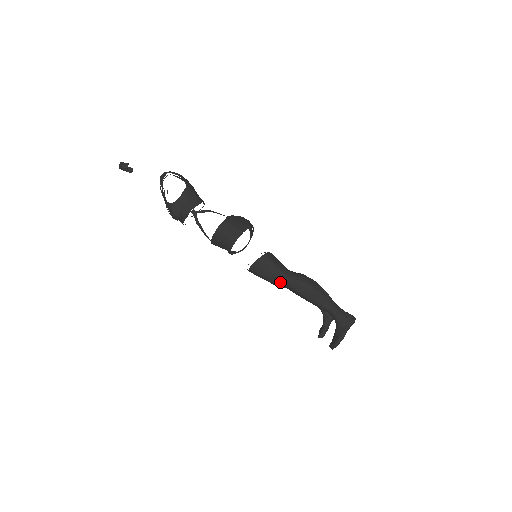
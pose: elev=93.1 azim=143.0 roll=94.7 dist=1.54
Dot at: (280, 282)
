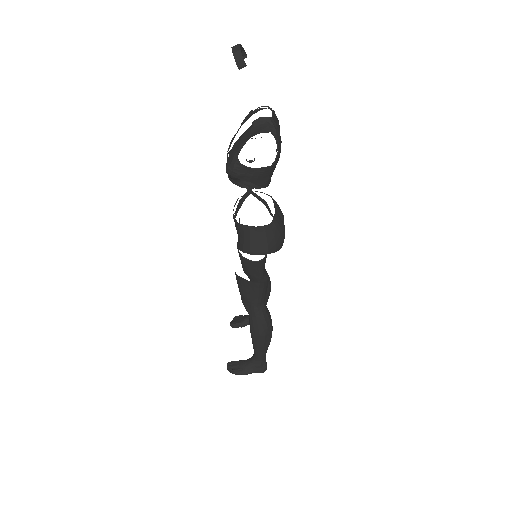
Dot at: (248, 307)
